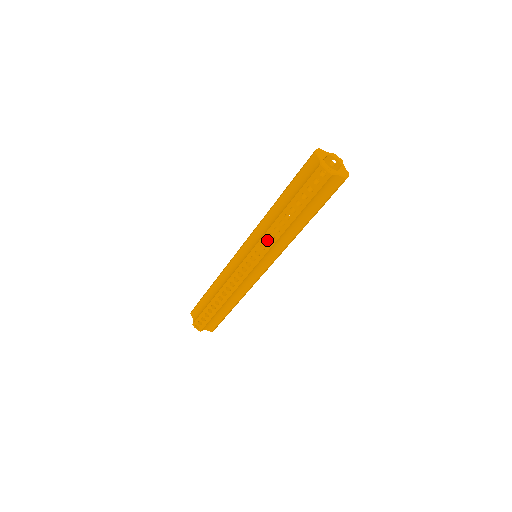
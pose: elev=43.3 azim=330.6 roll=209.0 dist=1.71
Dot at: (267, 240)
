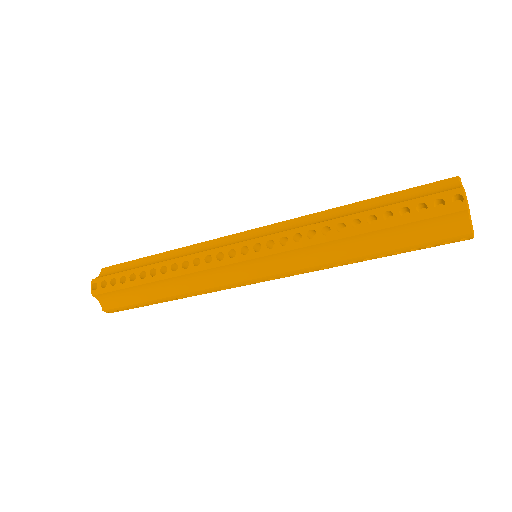
Dot at: occluded
